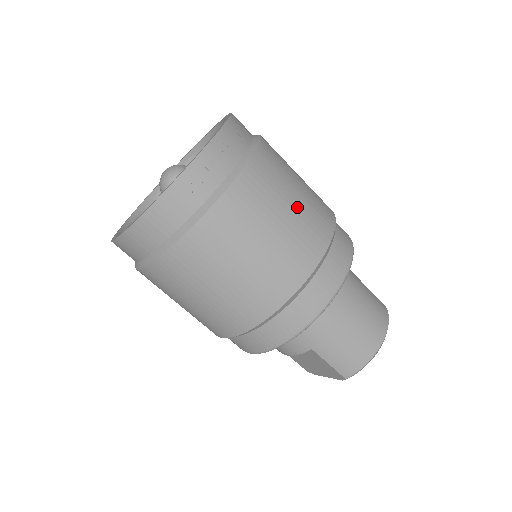
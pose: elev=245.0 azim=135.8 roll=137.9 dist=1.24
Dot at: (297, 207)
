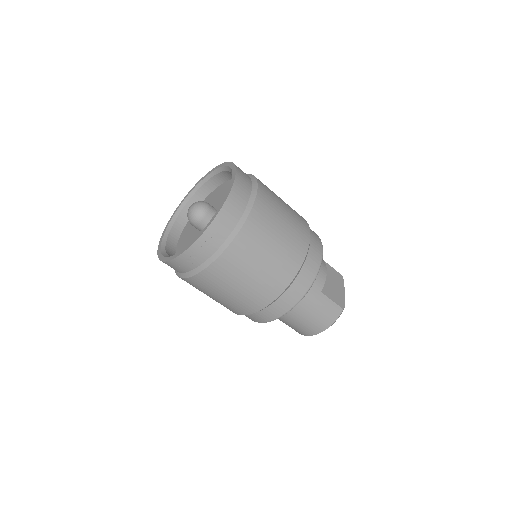
Dot at: (248, 285)
